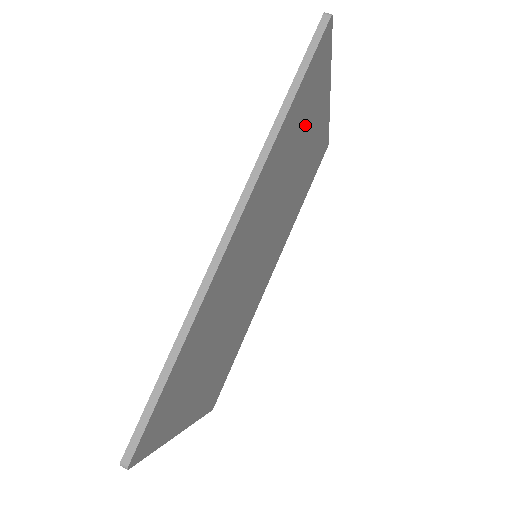
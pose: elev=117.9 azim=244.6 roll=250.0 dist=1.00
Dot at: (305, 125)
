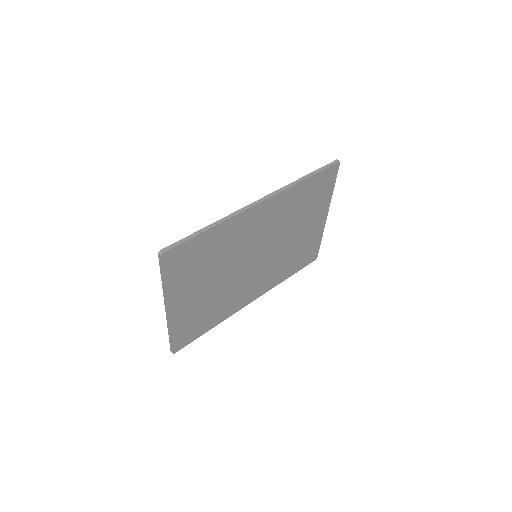
Dot at: (310, 206)
